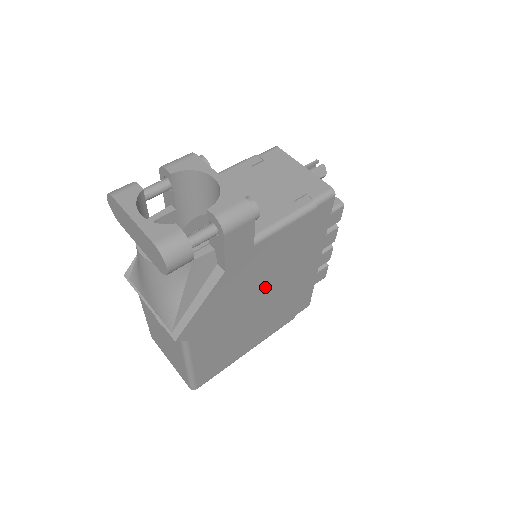
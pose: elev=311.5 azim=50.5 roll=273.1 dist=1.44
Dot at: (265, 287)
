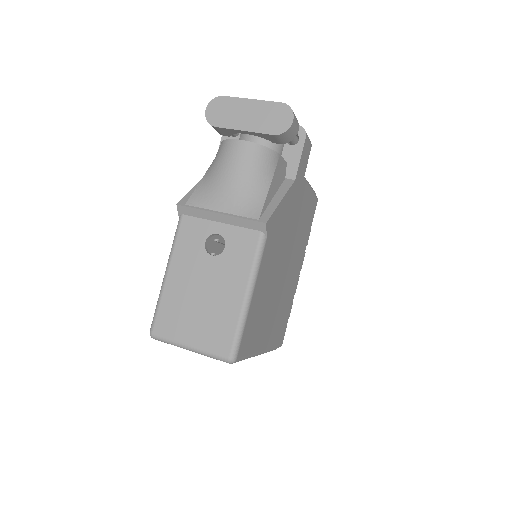
Dot at: (290, 249)
